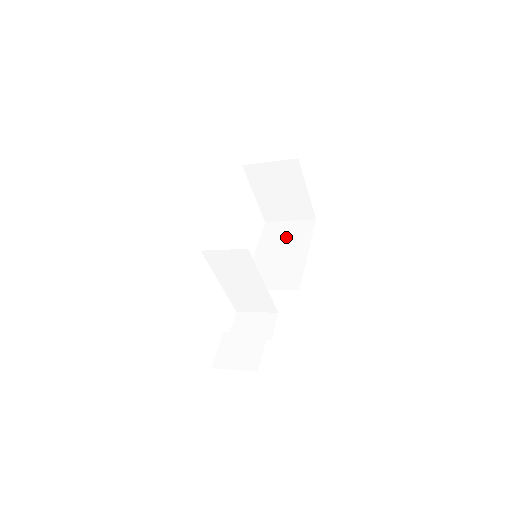
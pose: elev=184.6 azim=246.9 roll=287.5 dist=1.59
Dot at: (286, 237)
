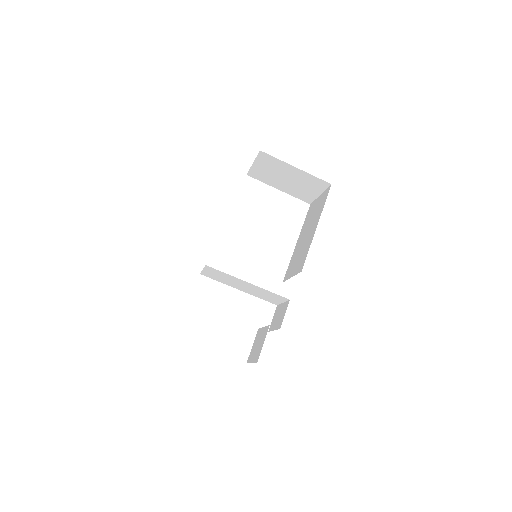
Dot at: (313, 215)
